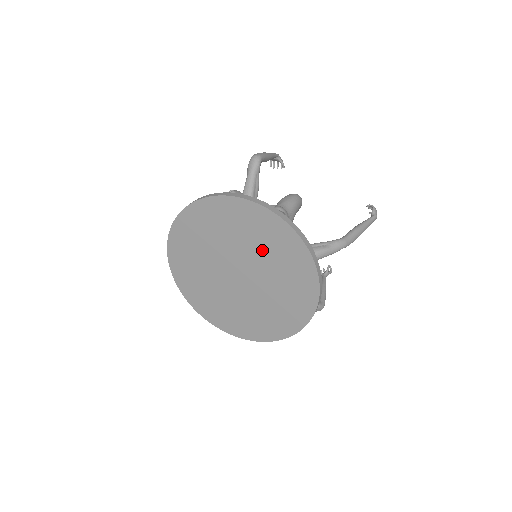
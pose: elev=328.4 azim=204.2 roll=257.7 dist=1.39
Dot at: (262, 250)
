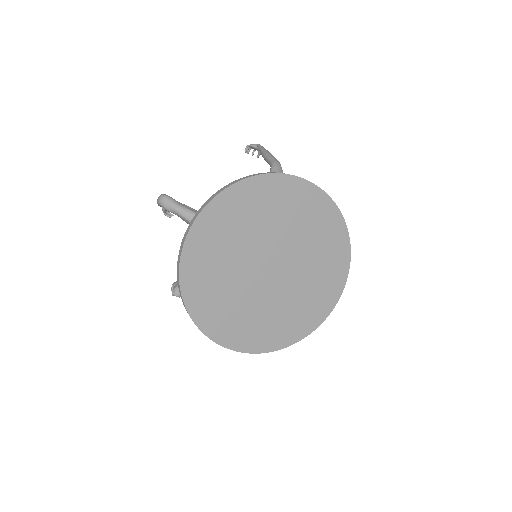
Dot at: (258, 224)
